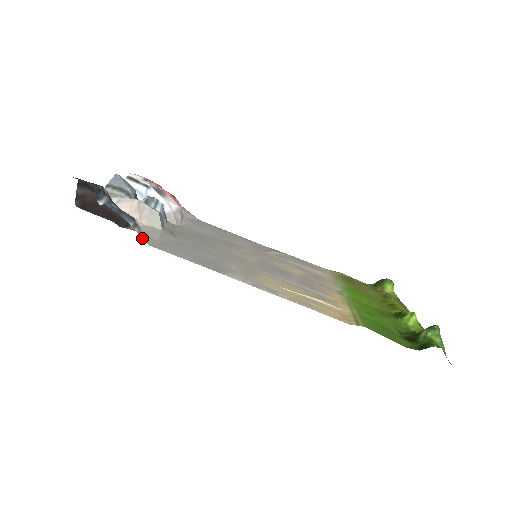
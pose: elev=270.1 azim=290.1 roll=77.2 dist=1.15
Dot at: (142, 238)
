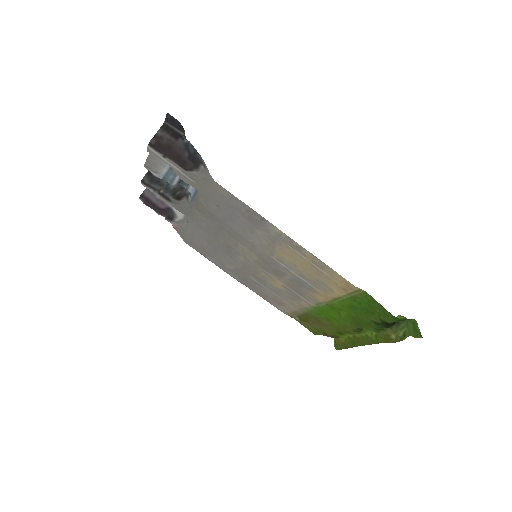
Dot at: (210, 175)
